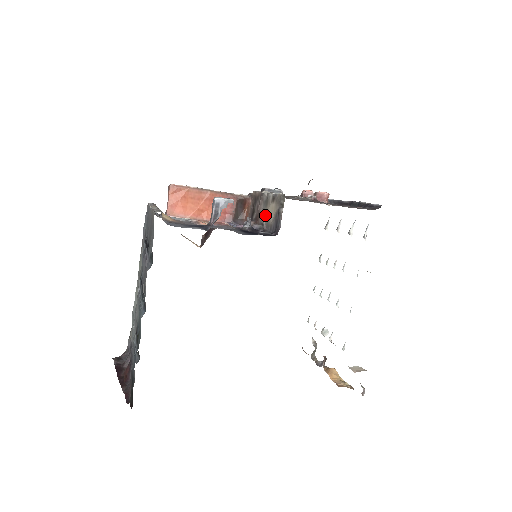
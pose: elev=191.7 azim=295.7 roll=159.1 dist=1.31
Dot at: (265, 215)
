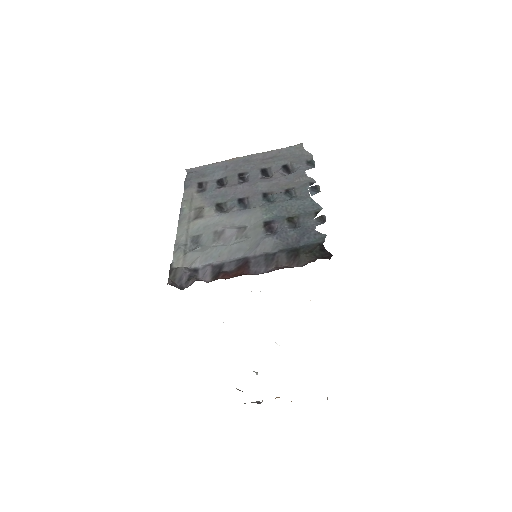
Dot at: occluded
